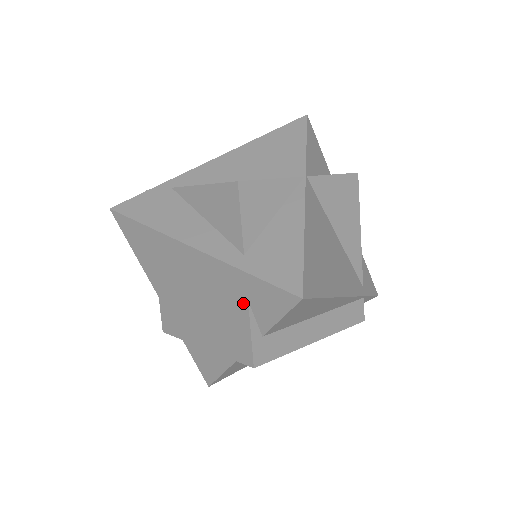
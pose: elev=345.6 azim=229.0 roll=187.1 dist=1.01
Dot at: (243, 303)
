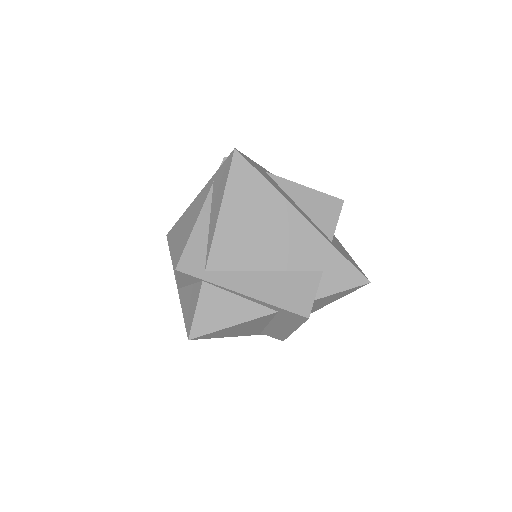
Dot at: (317, 271)
